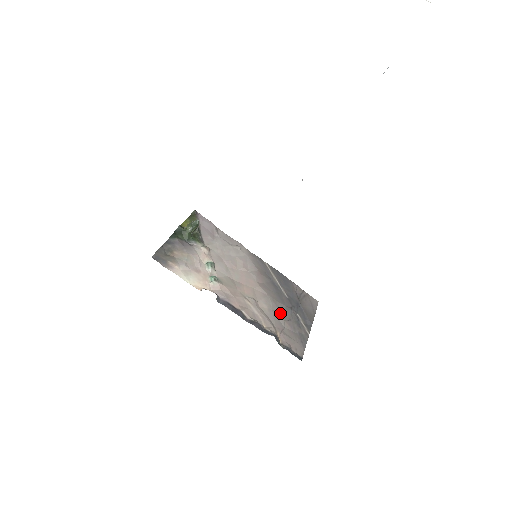
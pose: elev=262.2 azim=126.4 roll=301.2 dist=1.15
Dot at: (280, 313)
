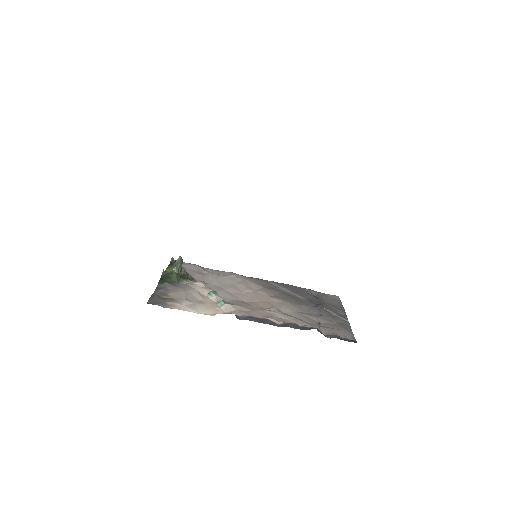
Dot at: (308, 313)
